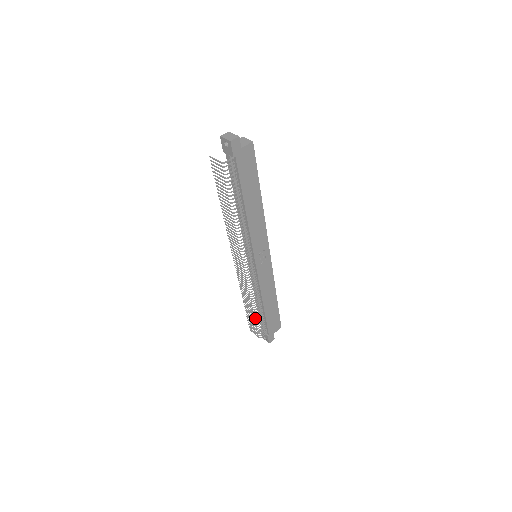
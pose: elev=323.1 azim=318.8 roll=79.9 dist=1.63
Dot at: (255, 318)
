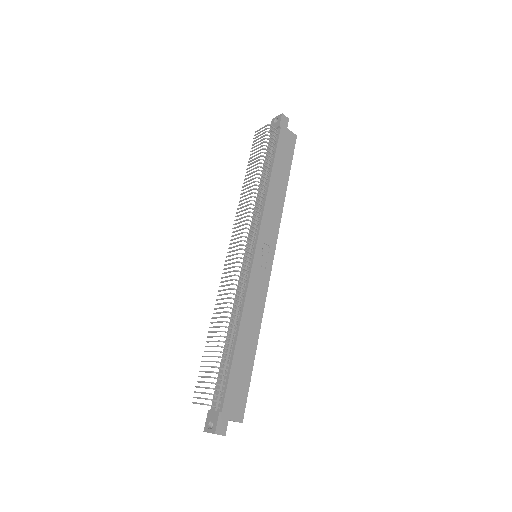
Dot at: occluded
